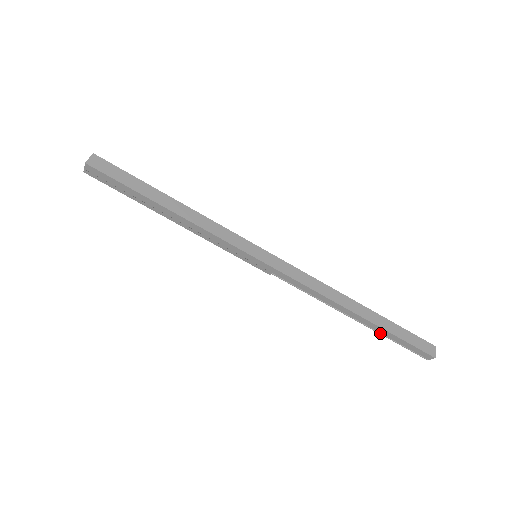
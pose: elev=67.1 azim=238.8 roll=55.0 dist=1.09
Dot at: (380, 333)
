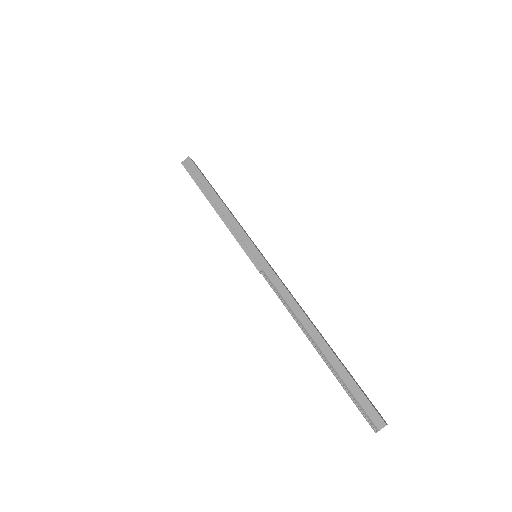
Dot at: (334, 372)
